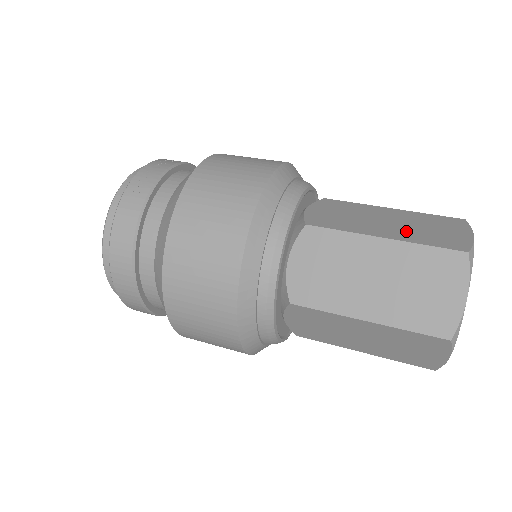
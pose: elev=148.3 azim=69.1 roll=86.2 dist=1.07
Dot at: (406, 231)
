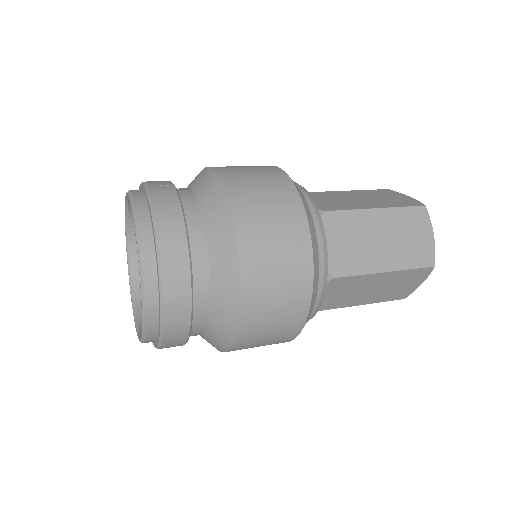
Dot at: (379, 202)
